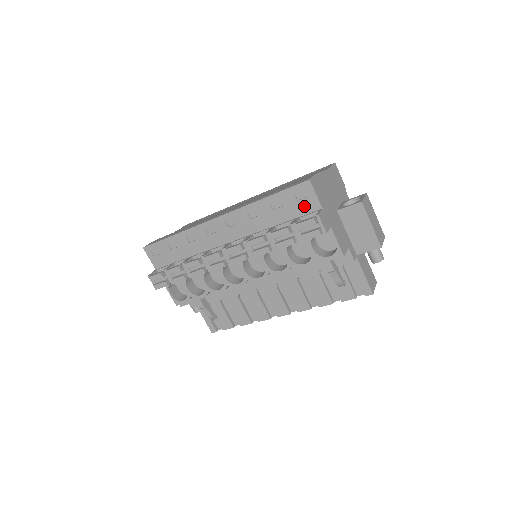
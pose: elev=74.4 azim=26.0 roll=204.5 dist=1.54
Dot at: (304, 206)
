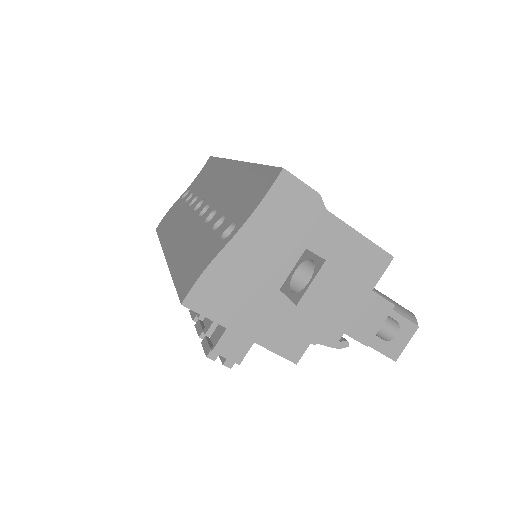
Dot at: occluded
